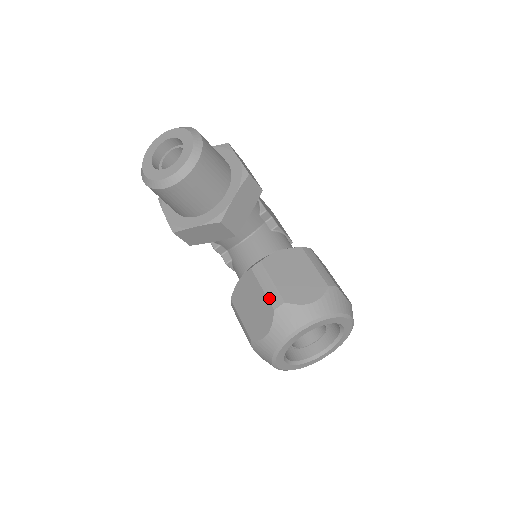
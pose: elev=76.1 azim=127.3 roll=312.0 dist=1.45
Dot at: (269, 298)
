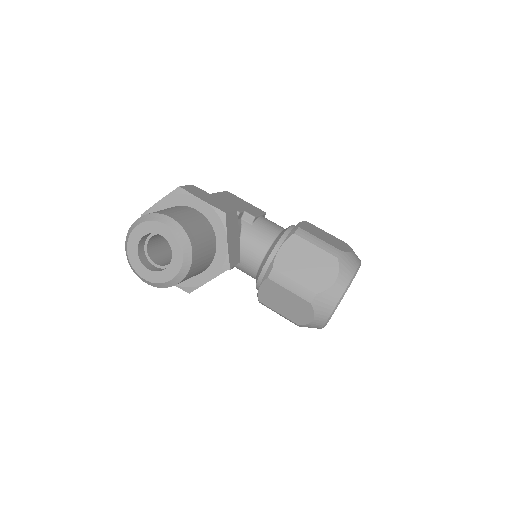
Dot at: (300, 296)
